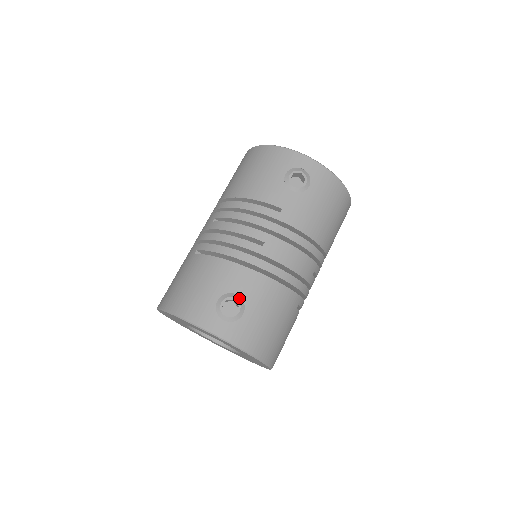
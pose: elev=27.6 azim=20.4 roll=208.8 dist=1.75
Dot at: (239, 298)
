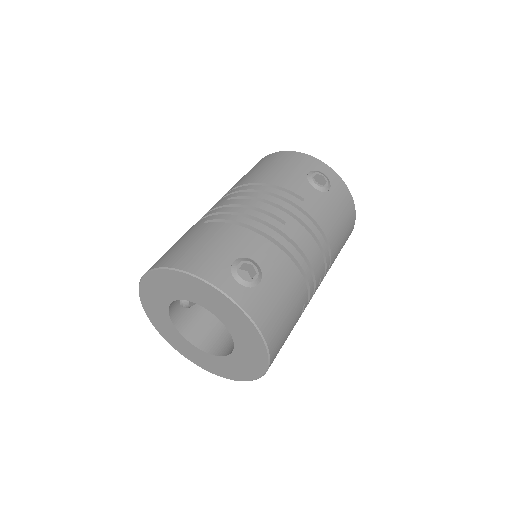
Dot at: (257, 265)
